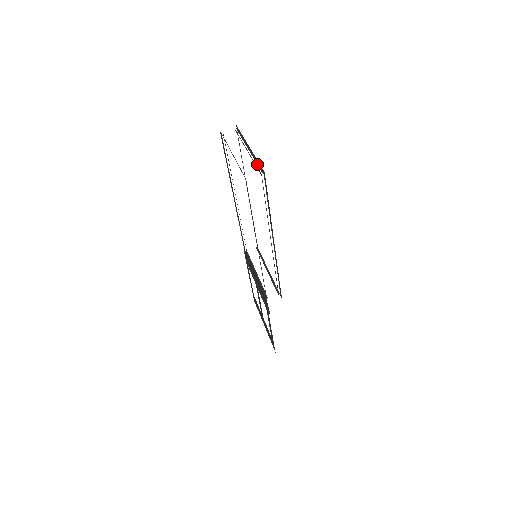
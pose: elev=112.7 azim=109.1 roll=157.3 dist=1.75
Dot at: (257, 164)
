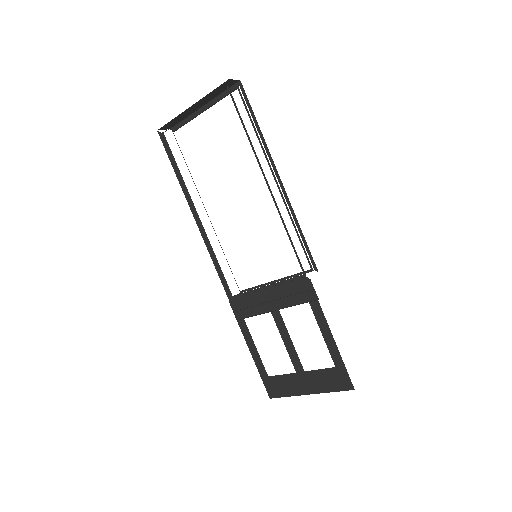
Dot at: (224, 97)
